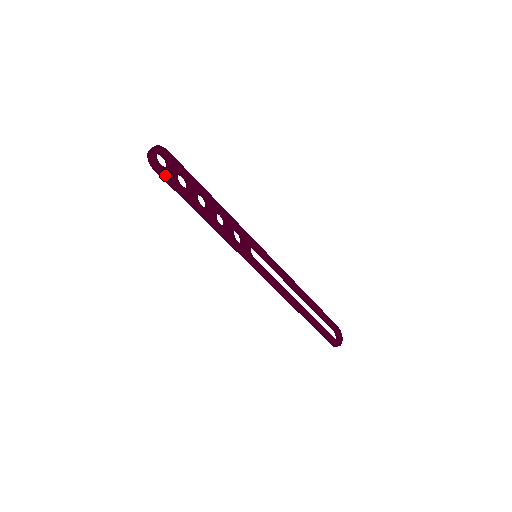
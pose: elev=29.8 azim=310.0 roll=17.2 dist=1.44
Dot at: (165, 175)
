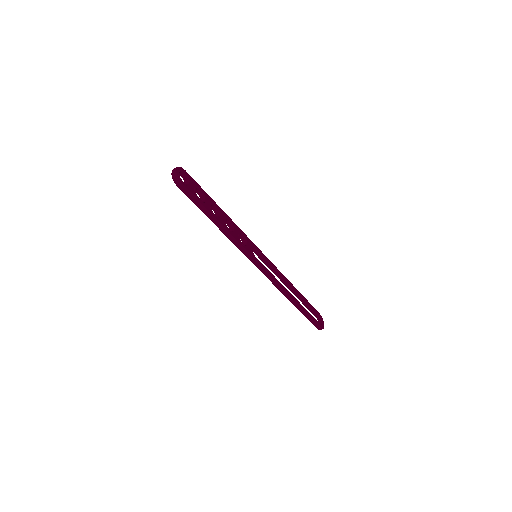
Dot at: (187, 191)
